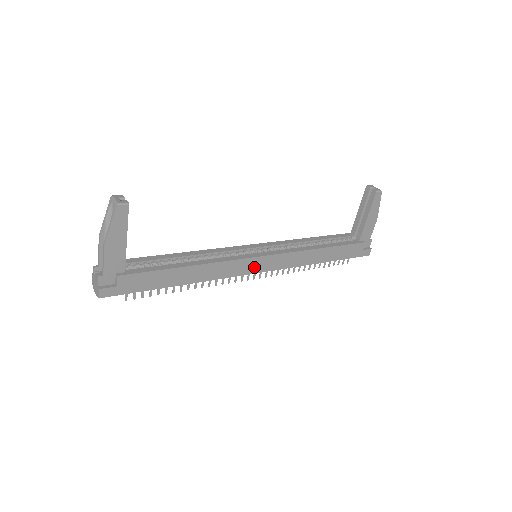
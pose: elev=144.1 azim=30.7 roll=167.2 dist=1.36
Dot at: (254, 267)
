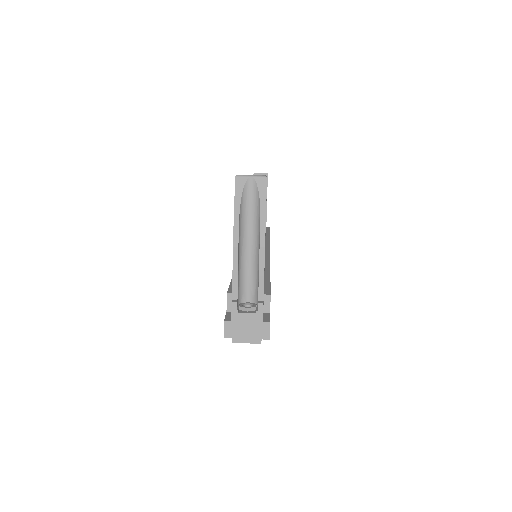
Dot at: occluded
